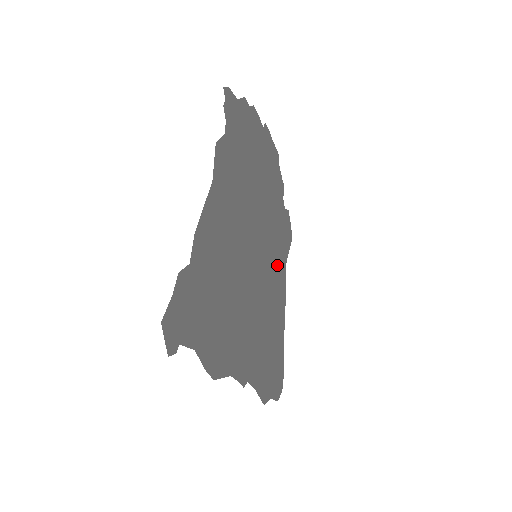
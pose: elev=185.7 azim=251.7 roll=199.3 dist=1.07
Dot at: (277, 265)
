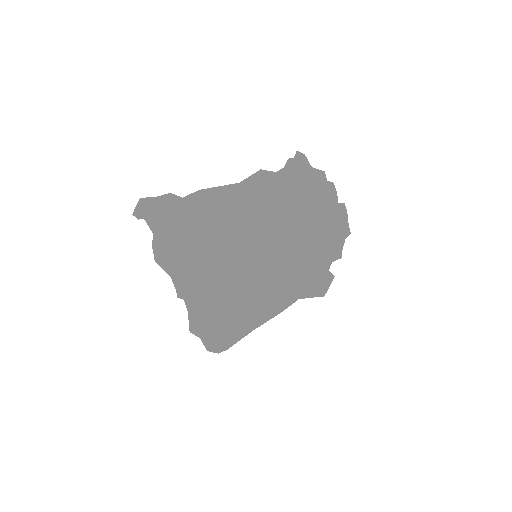
Dot at: (282, 287)
